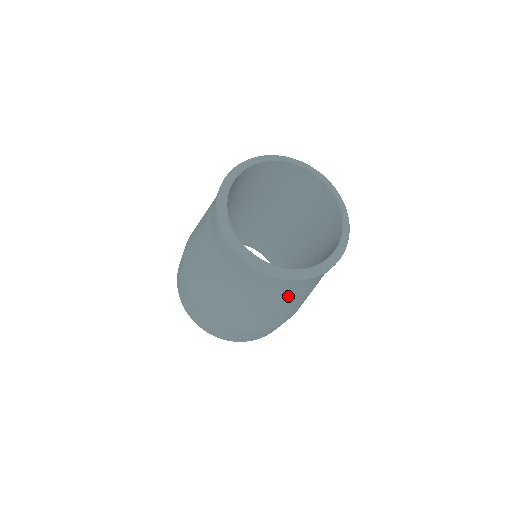
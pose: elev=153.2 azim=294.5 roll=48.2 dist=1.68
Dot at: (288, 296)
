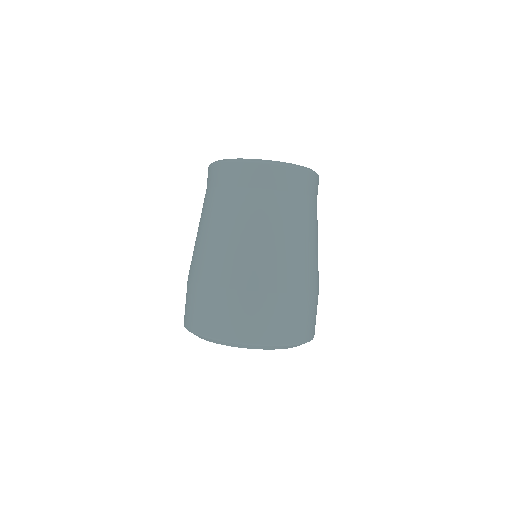
Dot at: (301, 208)
